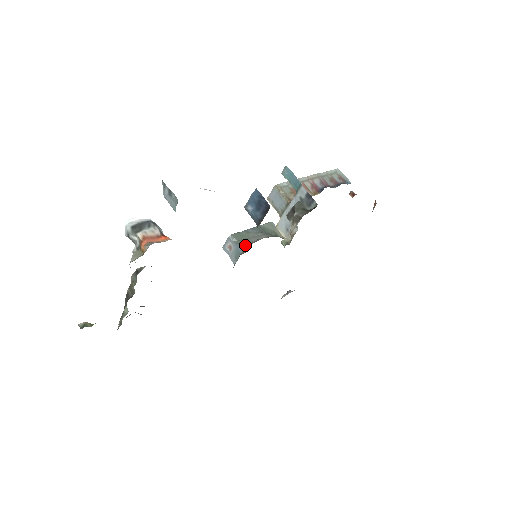
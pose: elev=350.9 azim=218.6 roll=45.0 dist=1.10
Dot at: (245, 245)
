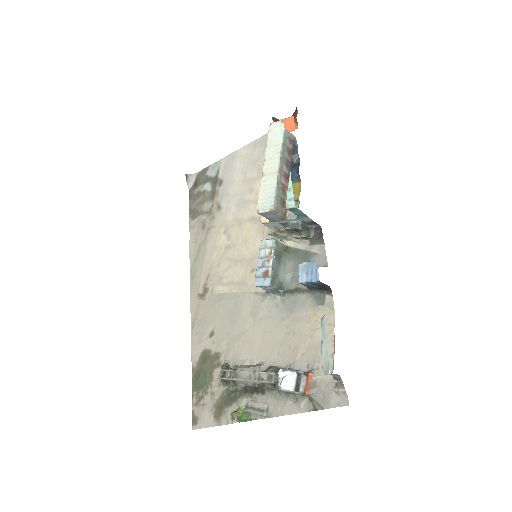
Dot at: (282, 285)
